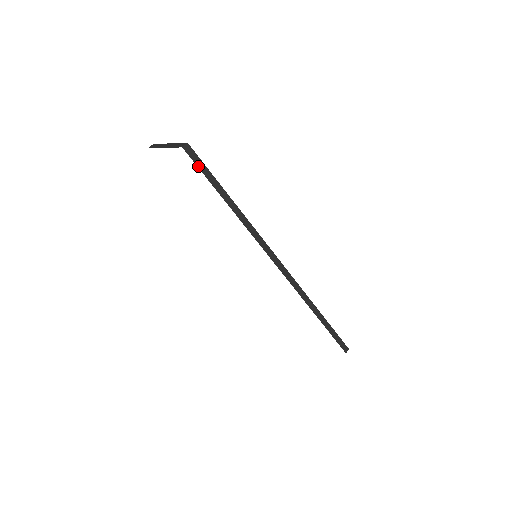
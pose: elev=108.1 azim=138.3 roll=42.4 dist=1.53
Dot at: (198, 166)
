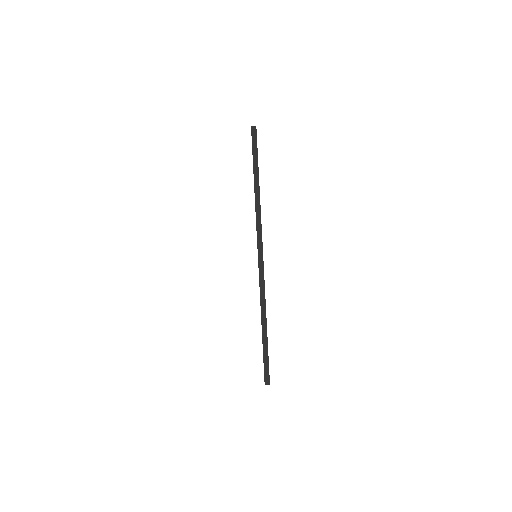
Dot at: (253, 144)
